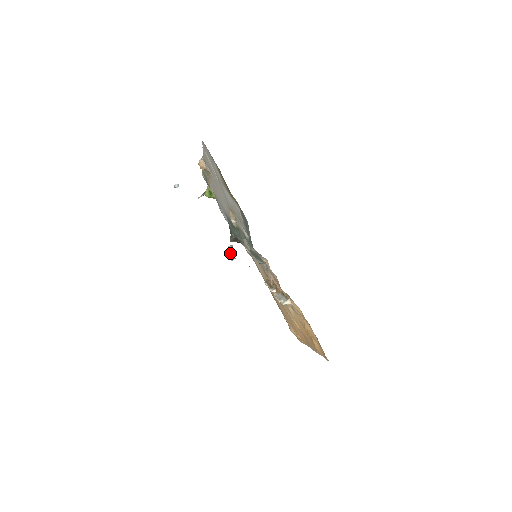
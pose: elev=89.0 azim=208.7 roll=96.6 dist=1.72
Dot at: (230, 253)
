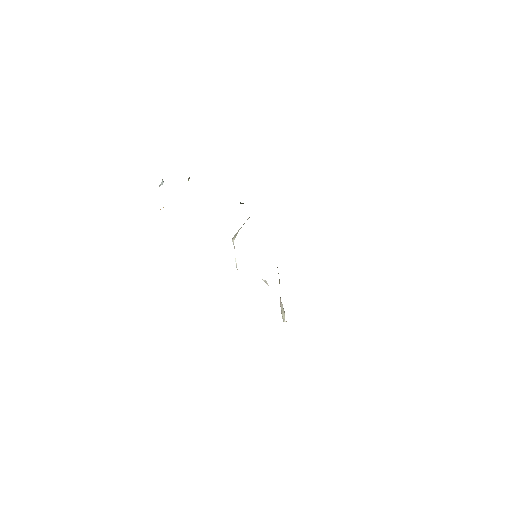
Dot at: (243, 224)
